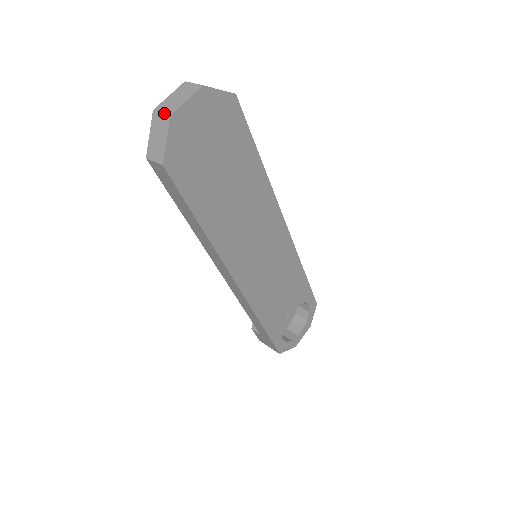
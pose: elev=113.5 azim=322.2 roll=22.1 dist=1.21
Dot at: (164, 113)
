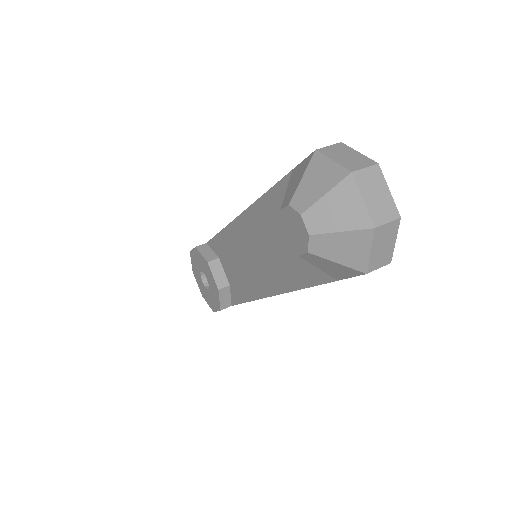
Dot at: (392, 221)
